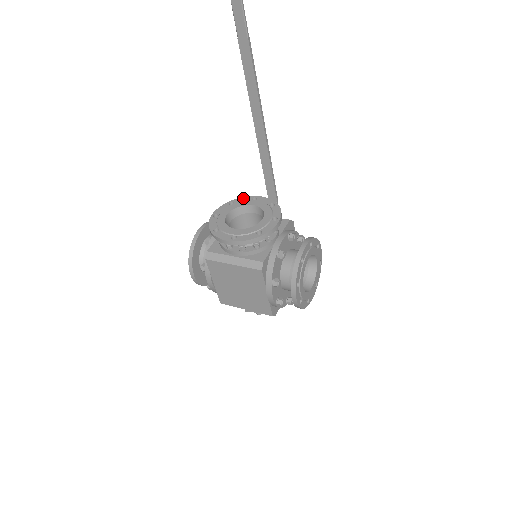
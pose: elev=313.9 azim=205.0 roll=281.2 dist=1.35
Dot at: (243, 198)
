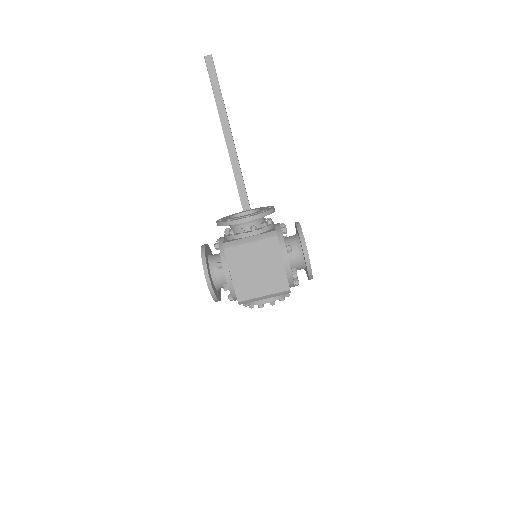
Dot at: occluded
